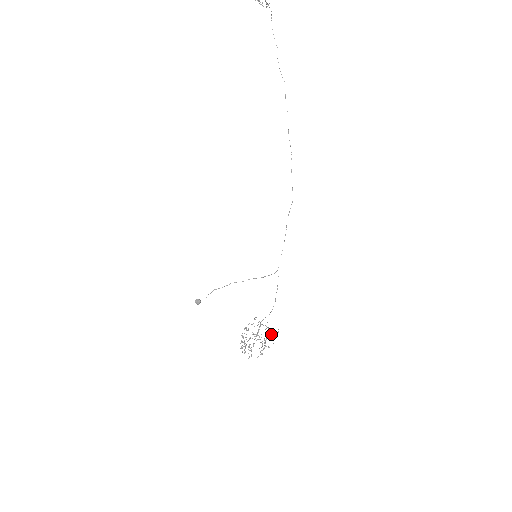
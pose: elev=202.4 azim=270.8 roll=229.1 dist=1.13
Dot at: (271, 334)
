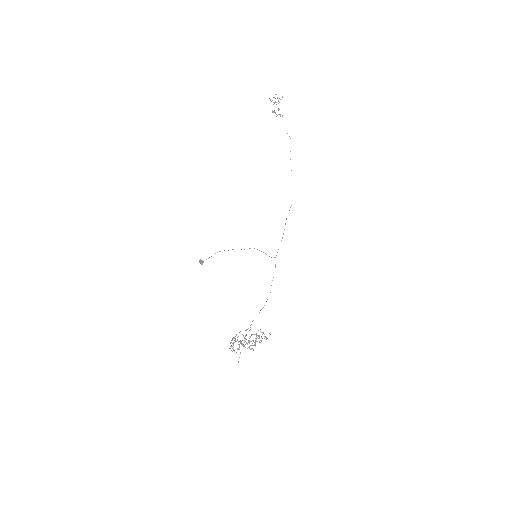
Dot at: (262, 334)
